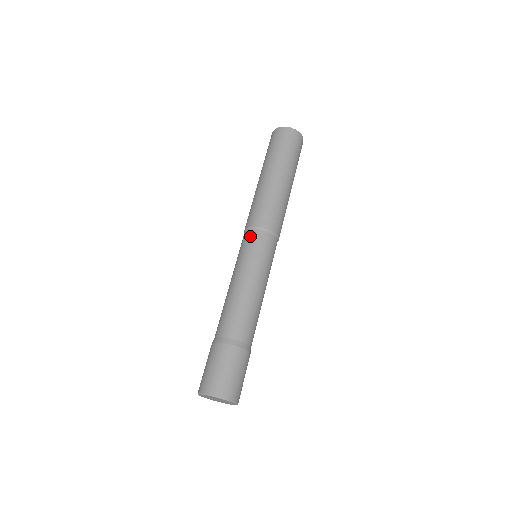
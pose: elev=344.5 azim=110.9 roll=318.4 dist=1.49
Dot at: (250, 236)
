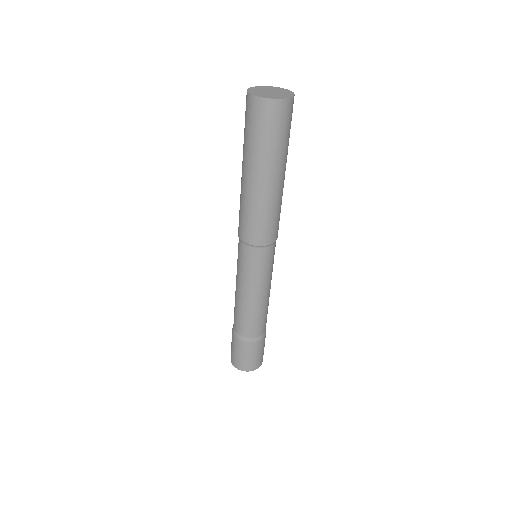
Dot at: (238, 243)
